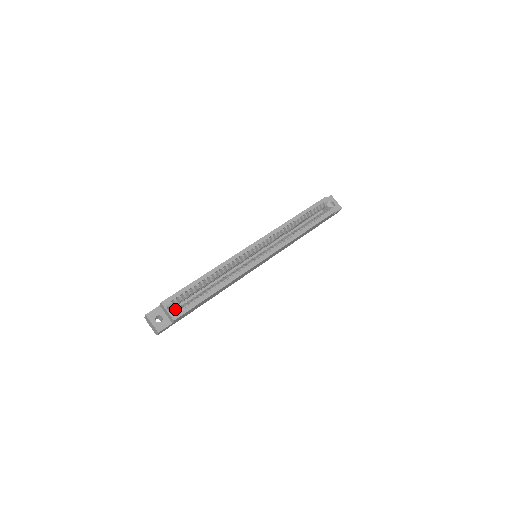
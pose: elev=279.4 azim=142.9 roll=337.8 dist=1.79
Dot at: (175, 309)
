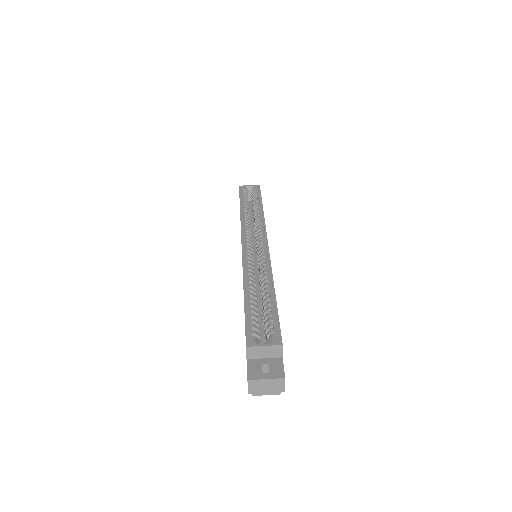
Dot at: occluded
